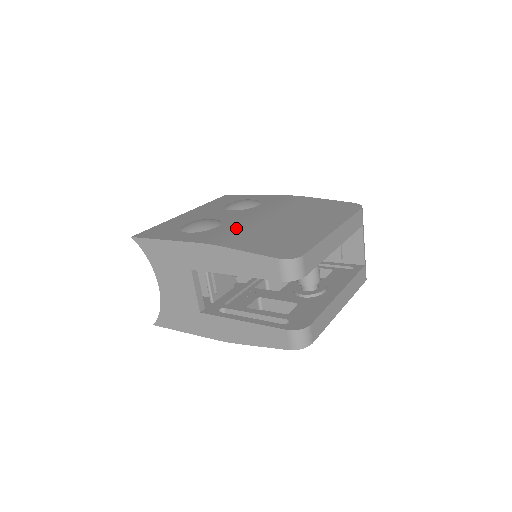
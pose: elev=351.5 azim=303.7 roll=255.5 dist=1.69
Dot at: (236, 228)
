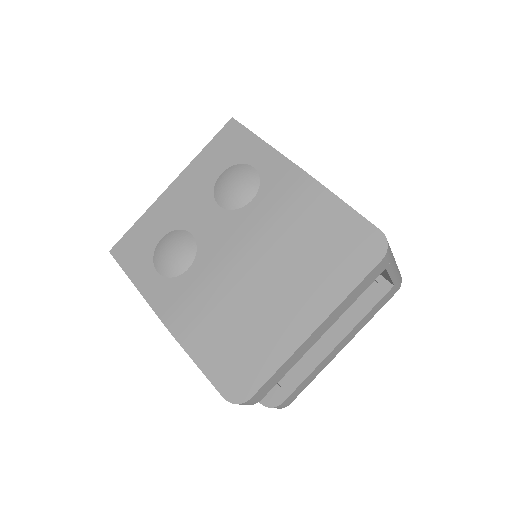
Dot at: (204, 288)
